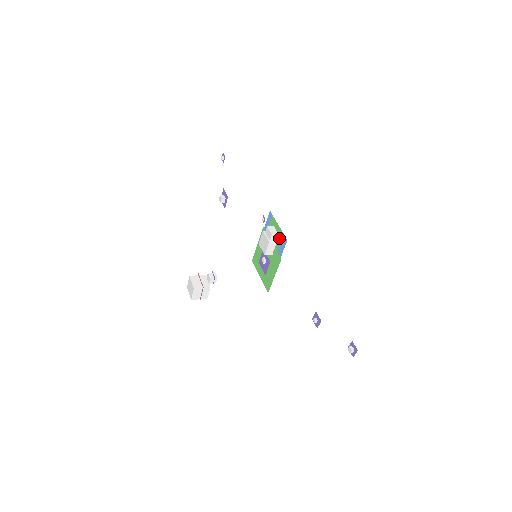
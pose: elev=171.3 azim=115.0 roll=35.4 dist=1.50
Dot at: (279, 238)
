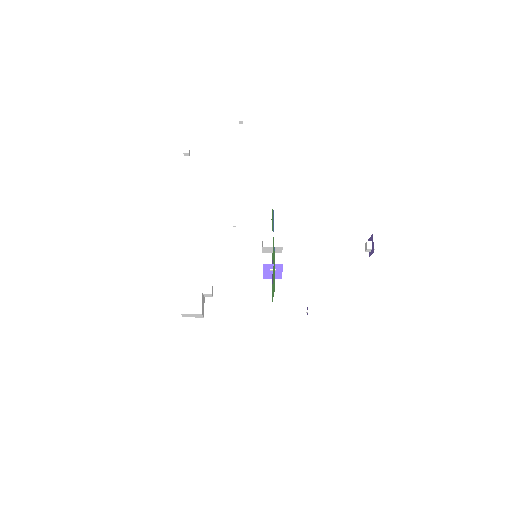
Dot at: (272, 220)
